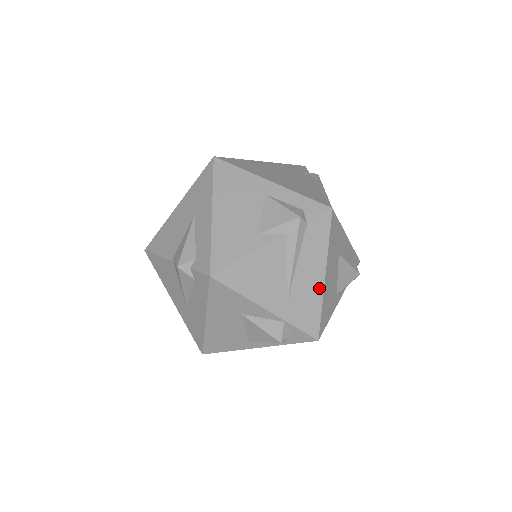
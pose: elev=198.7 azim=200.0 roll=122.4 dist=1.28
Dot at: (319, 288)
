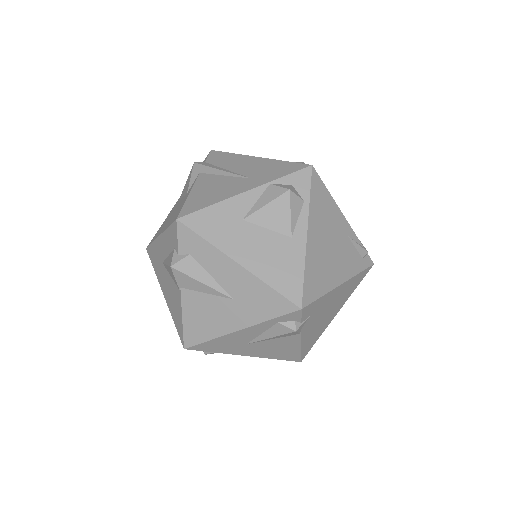
Dot at: (263, 161)
